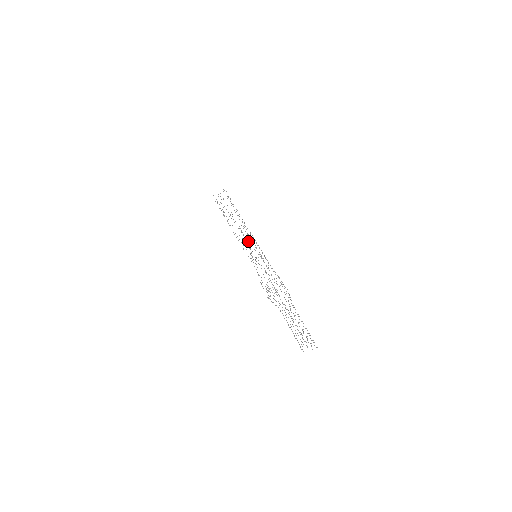
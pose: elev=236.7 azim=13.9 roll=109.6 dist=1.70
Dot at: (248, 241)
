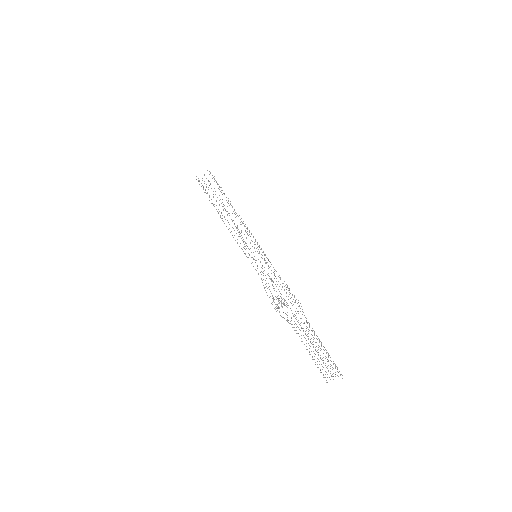
Dot at: occluded
